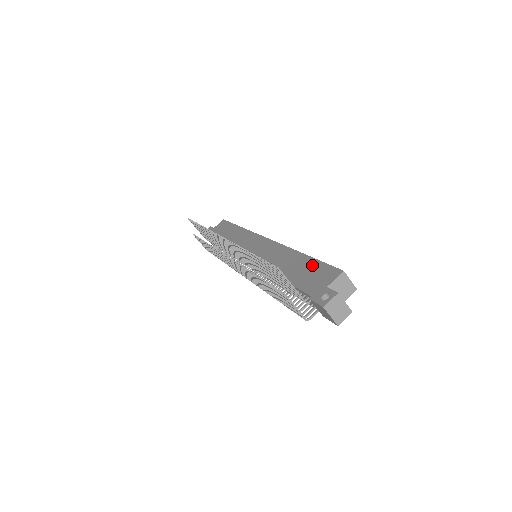
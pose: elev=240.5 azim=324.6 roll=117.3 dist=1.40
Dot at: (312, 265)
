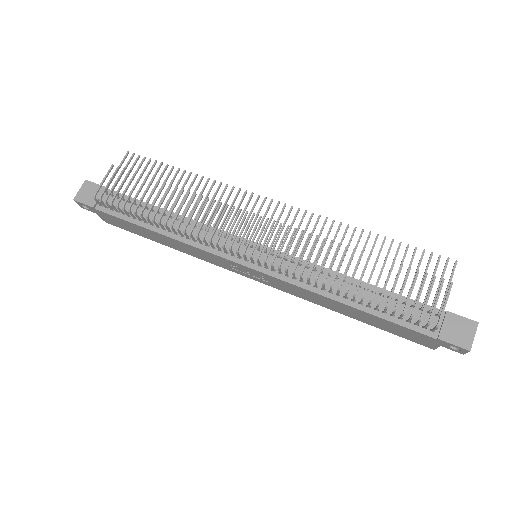
Dot at: occluded
